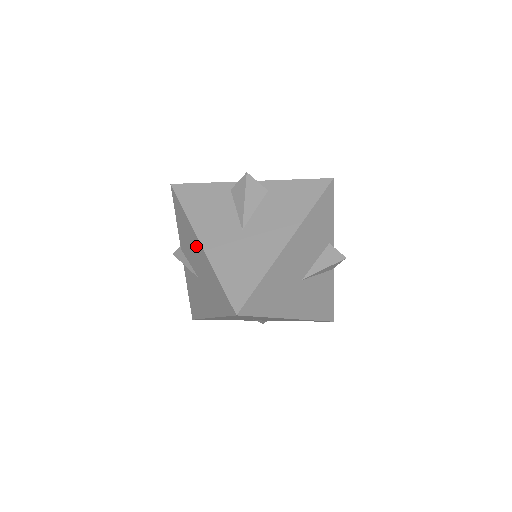
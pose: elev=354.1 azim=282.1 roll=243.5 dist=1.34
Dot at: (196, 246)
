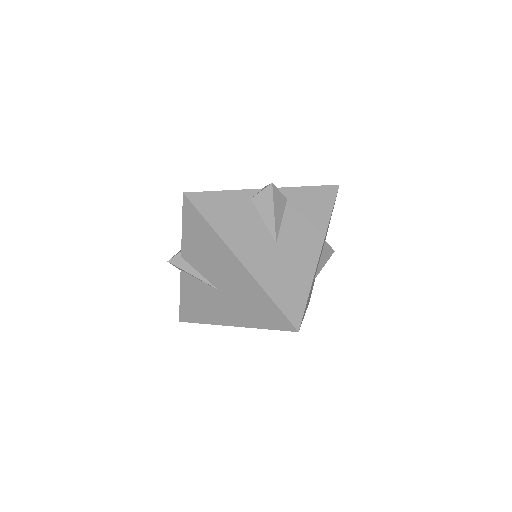
Dot at: (228, 262)
